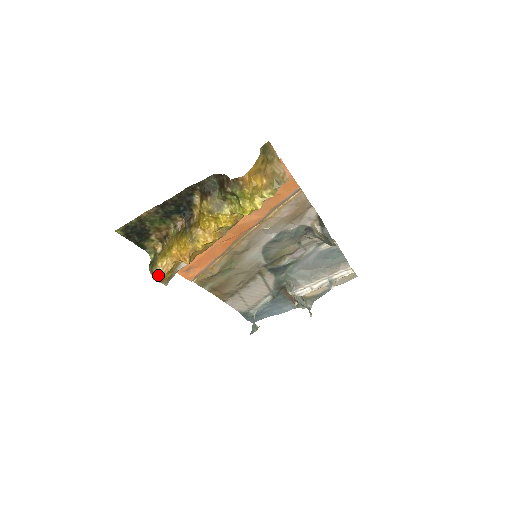
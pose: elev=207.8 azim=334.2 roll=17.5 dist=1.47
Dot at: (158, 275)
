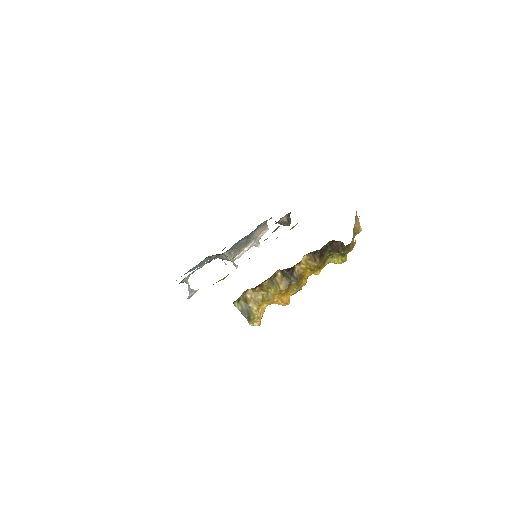
Dot at: (258, 321)
